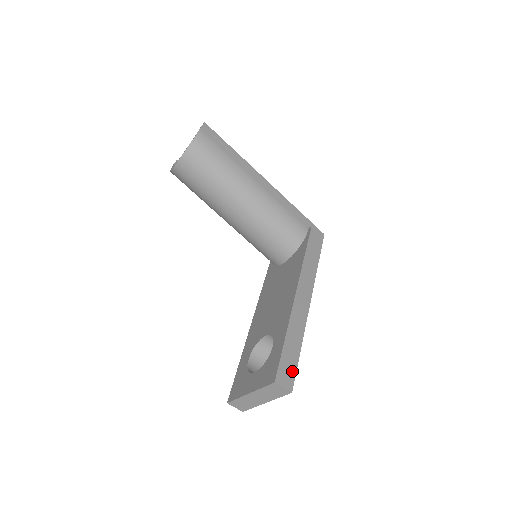
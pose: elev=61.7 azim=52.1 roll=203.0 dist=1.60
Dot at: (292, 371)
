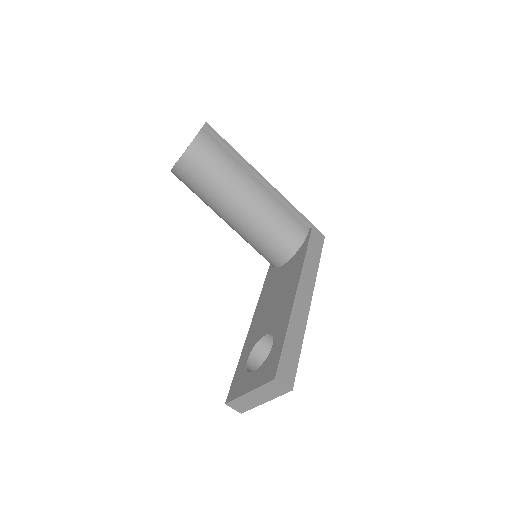
Dot at: (293, 369)
